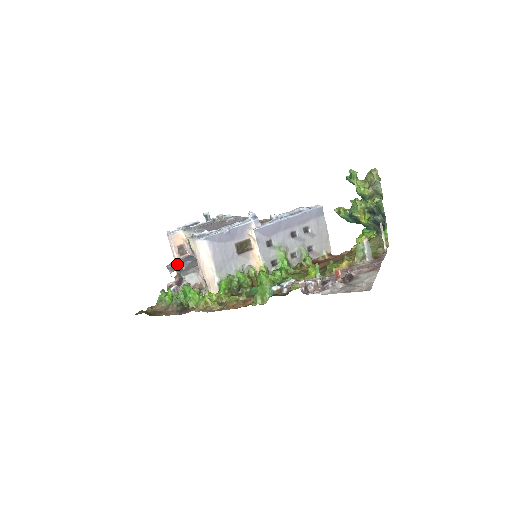
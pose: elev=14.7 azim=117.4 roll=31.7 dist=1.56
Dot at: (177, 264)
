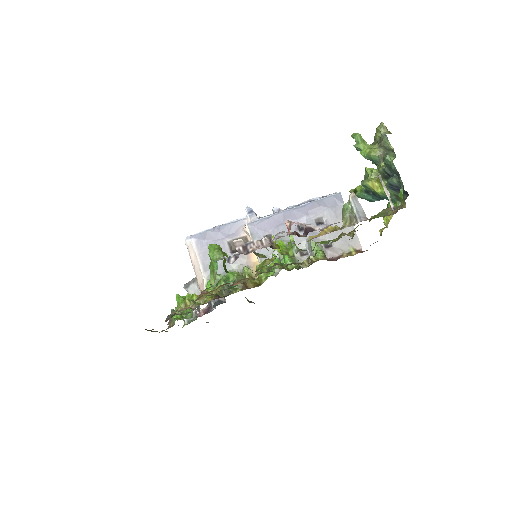
Dot at: occluded
